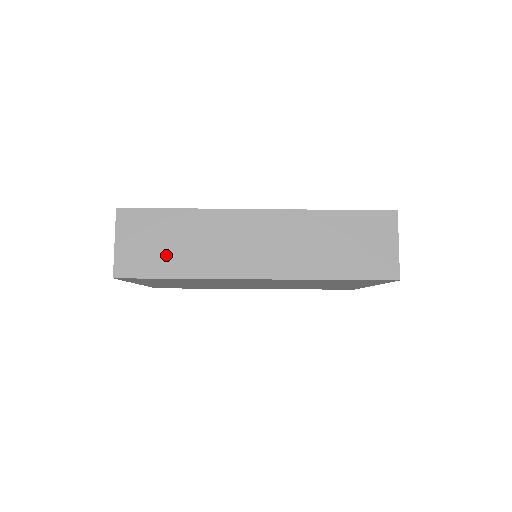
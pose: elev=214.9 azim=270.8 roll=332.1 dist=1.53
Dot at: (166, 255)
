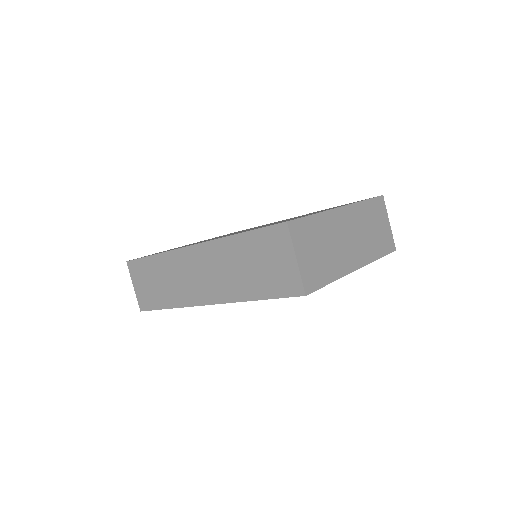
Dot at: (157, 292)
